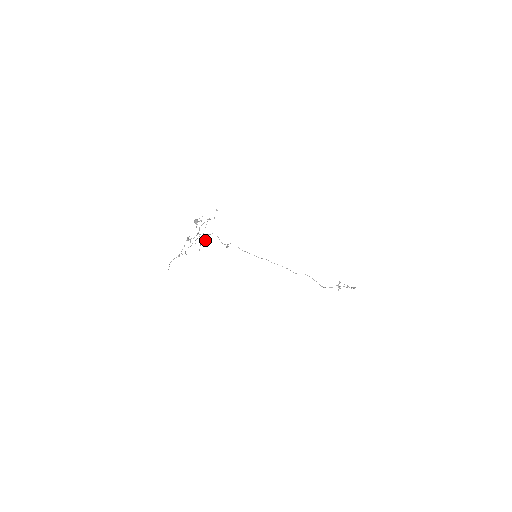
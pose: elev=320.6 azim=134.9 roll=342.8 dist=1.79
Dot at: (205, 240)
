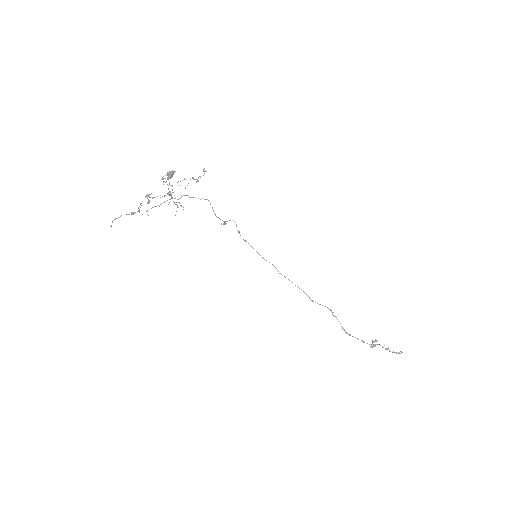
Dot at: (181, 205)
